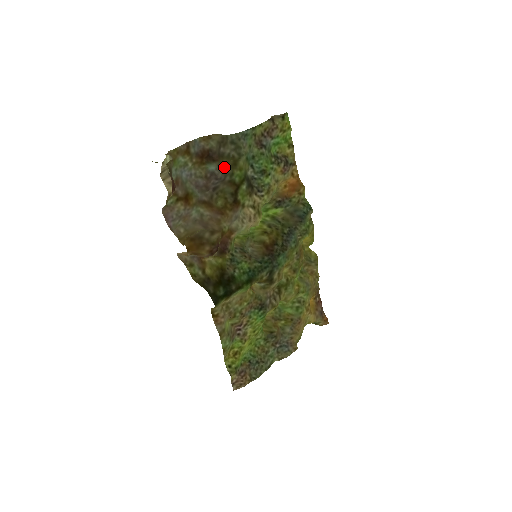
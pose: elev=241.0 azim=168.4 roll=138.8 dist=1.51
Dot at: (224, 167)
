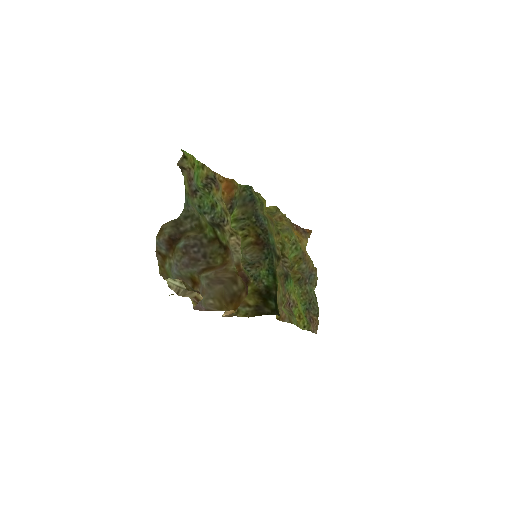
Dot at: (190, 235)
